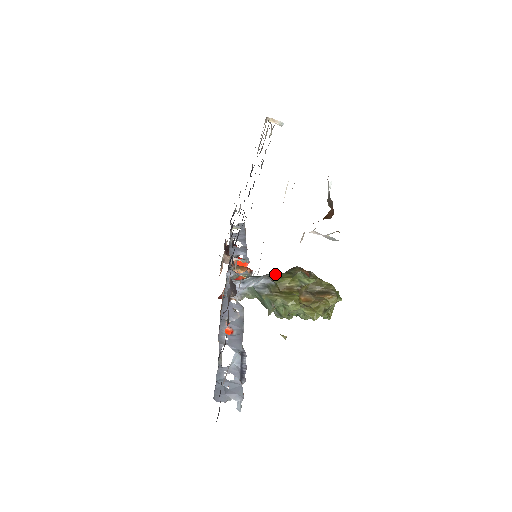
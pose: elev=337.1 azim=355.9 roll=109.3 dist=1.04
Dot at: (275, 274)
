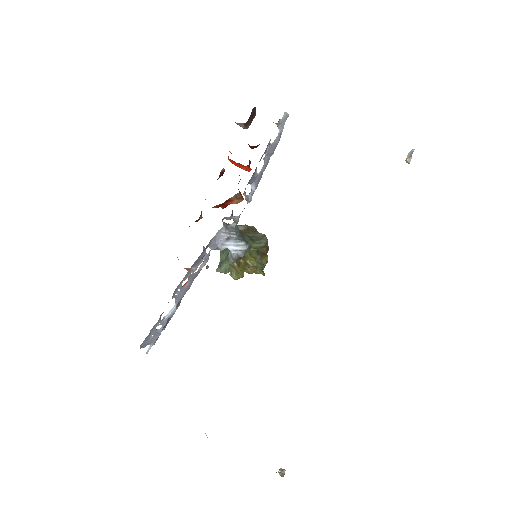
Dot at: (251, 244)
